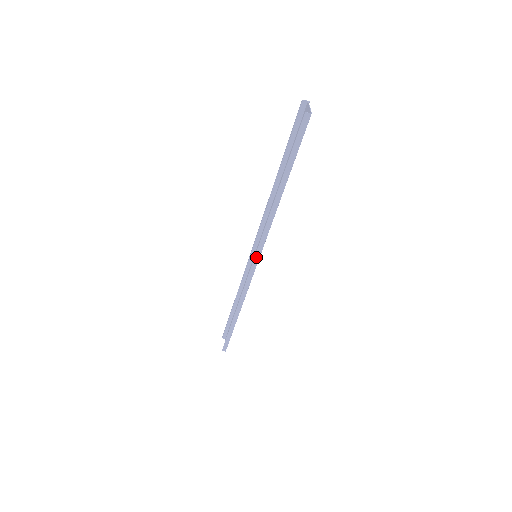
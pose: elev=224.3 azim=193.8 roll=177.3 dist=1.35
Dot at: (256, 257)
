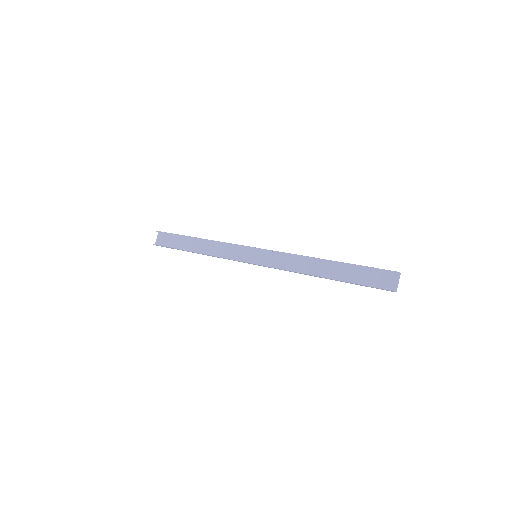
Dot at: (259, 265)
